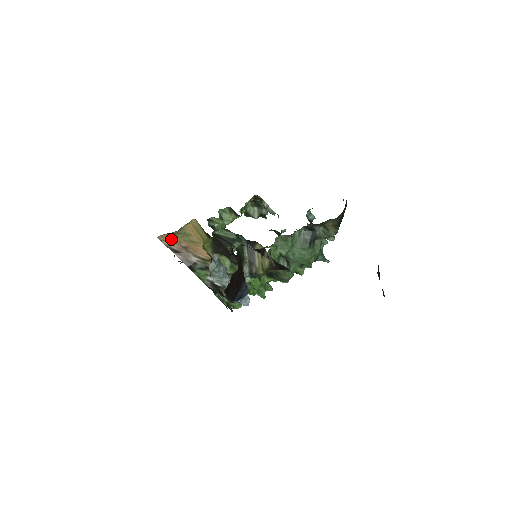
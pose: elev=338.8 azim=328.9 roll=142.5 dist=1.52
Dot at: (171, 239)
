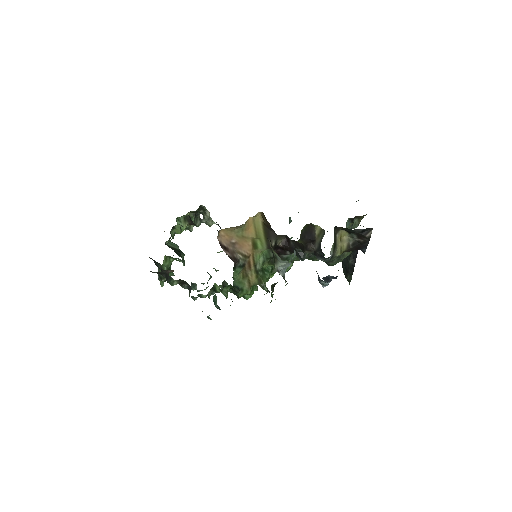
Dot at: (225, 234)
